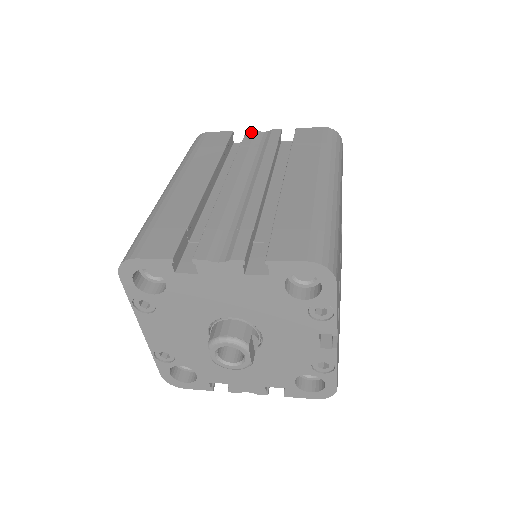
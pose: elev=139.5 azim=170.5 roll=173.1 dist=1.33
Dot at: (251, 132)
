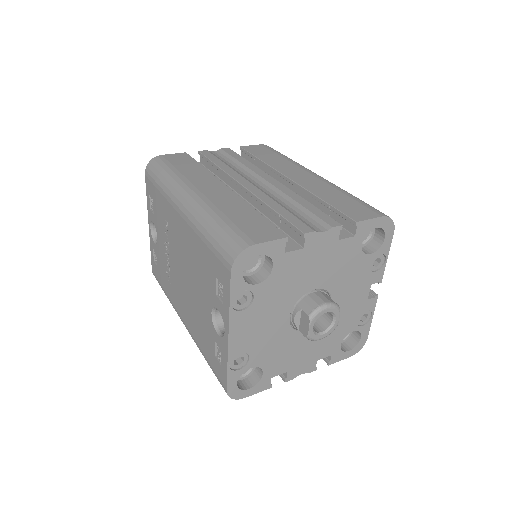
Dot at: (205, 152)
